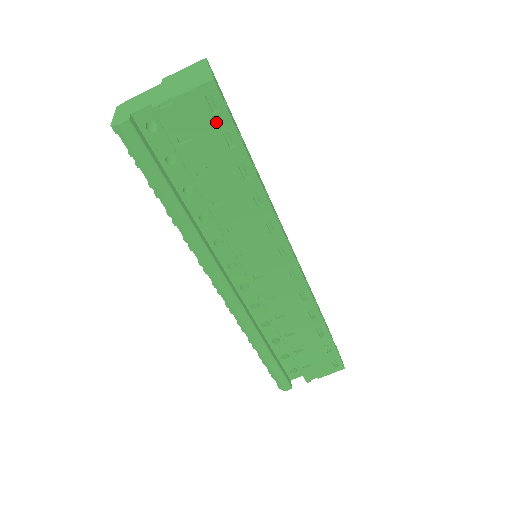
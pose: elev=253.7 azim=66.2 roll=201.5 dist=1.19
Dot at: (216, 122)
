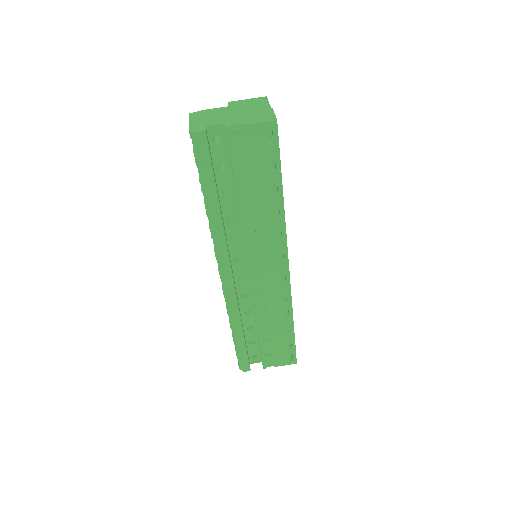
Dot at: (268, 150)
